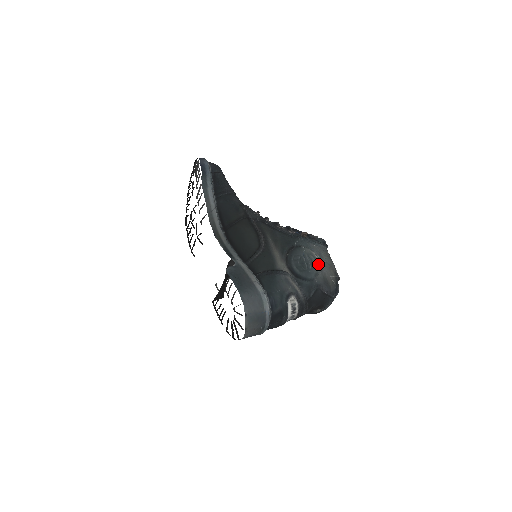
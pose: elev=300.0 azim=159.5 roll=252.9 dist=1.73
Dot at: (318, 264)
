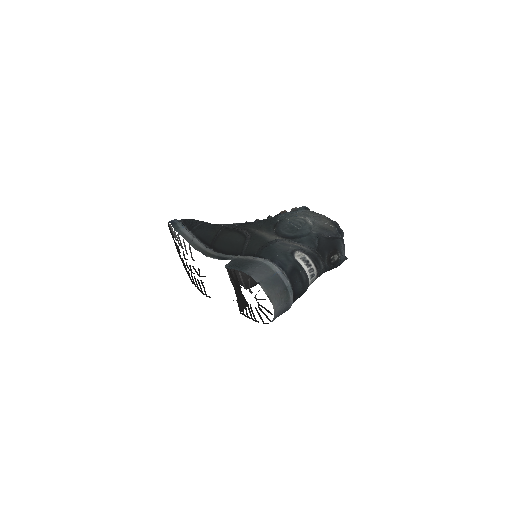
Dot at: (307, 221)
